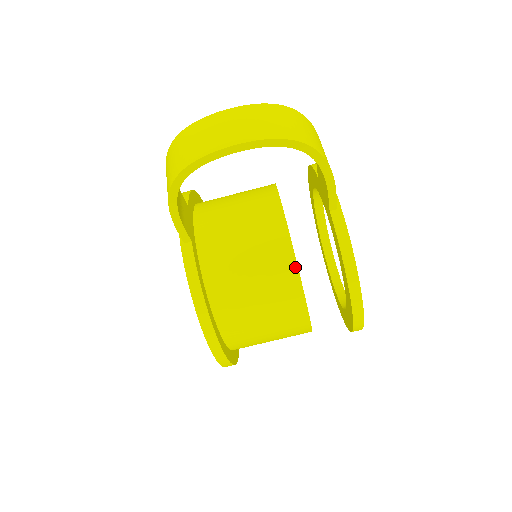
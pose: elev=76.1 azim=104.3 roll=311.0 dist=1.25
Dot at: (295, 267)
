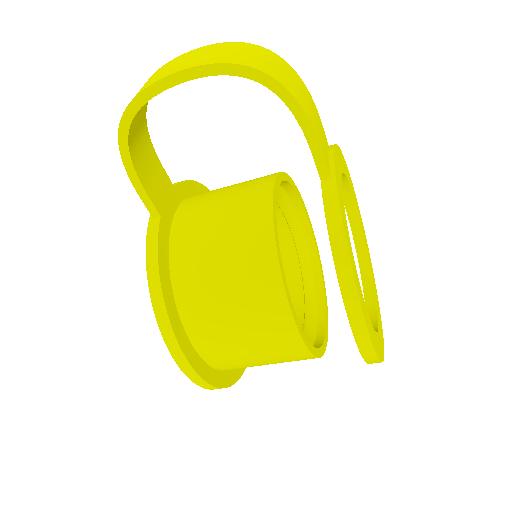
Dot at: (273, 251)
